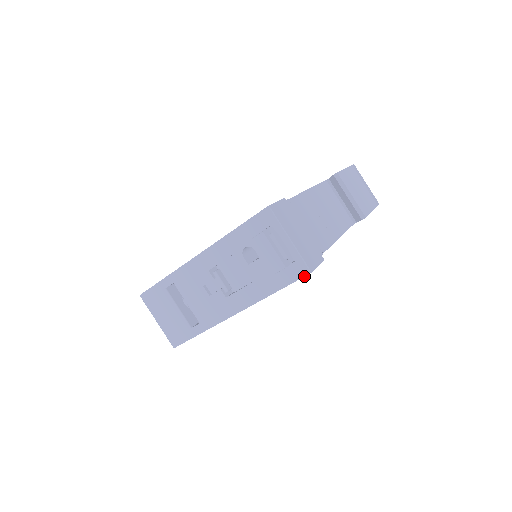
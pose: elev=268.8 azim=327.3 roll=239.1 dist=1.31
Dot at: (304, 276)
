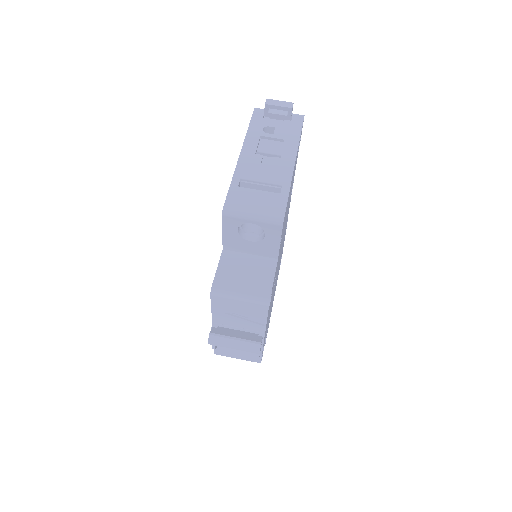
Dot at: (303, 118)
